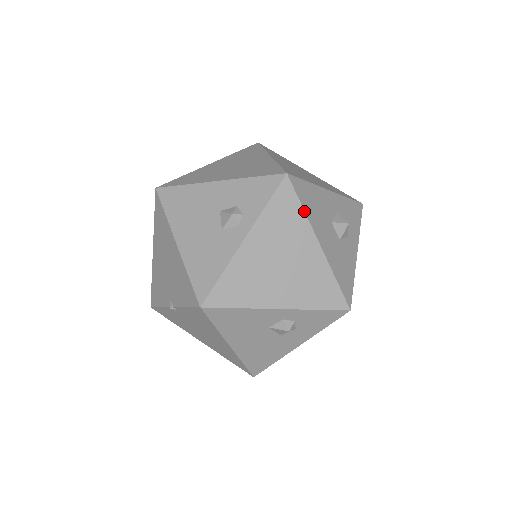
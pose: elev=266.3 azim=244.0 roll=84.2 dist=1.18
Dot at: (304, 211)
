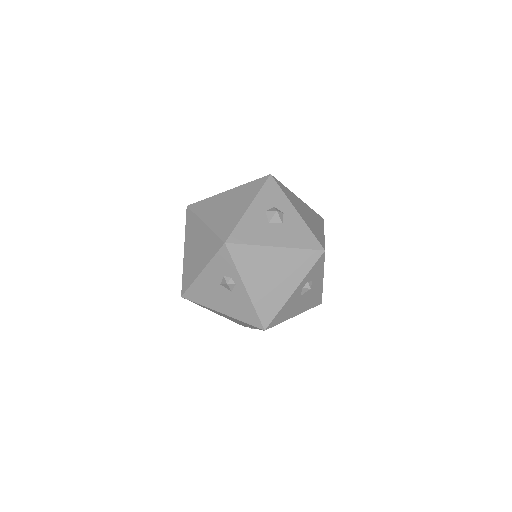
Dot at: (252, 245)
